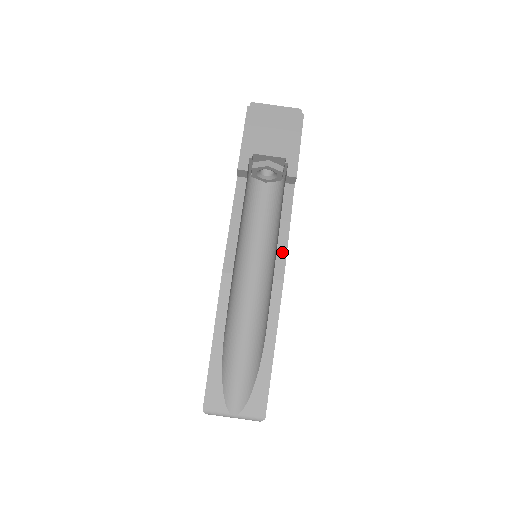
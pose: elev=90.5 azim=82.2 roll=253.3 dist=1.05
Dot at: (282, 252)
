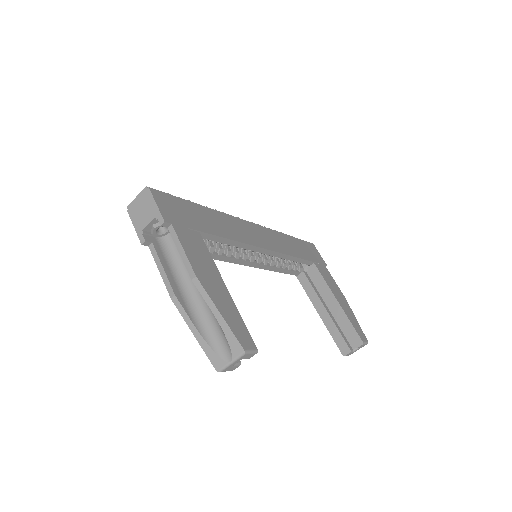
Dot at: (187, 263)
